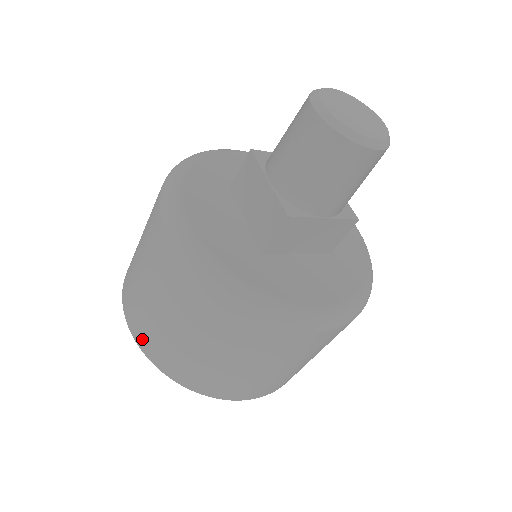
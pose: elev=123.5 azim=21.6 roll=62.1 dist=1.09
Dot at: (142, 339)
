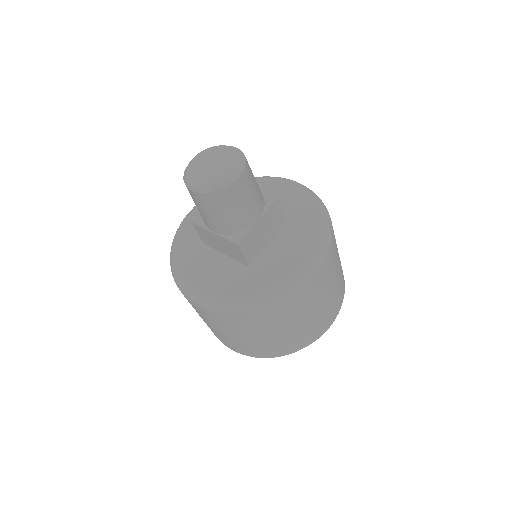
Dot at: occluded
